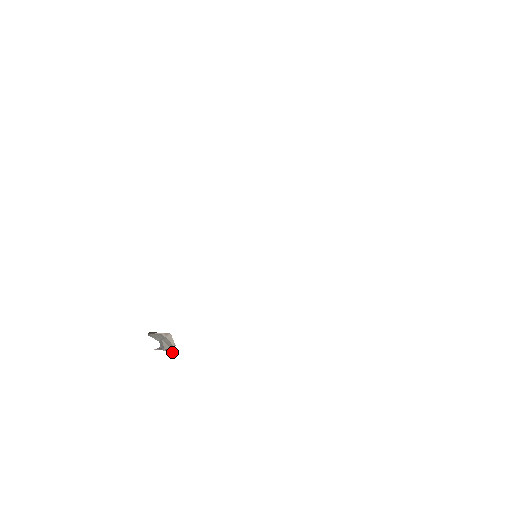
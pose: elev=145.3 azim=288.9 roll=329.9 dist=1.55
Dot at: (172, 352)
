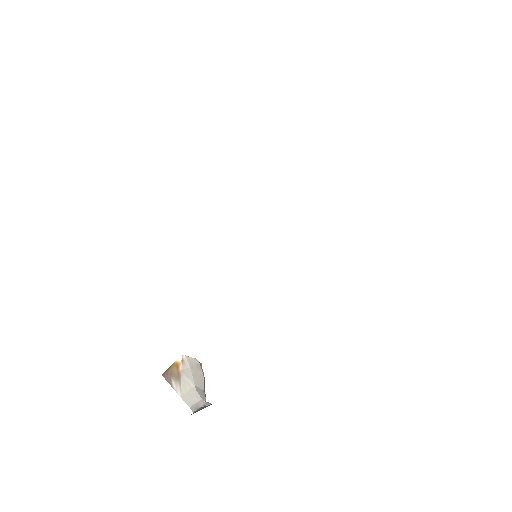
Dot at: (203, 373)
